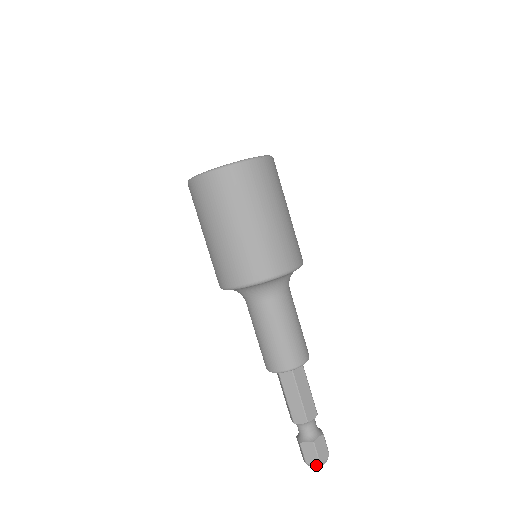
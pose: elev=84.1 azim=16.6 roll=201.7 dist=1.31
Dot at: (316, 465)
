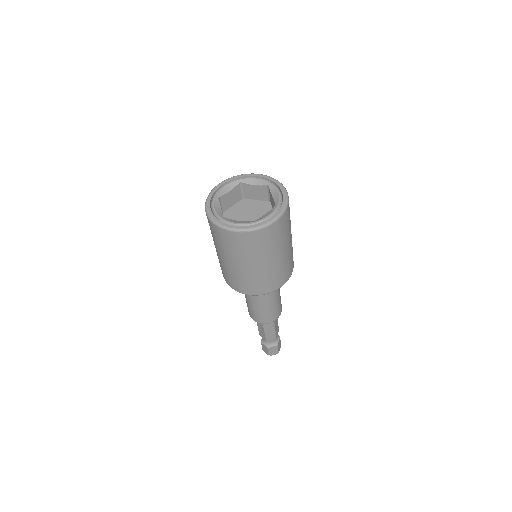
Dot at: occluded
